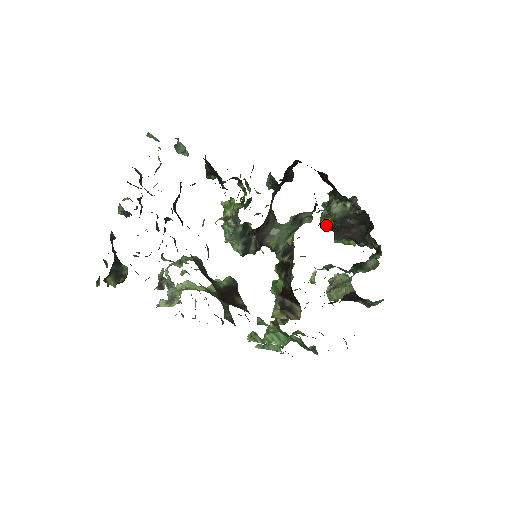
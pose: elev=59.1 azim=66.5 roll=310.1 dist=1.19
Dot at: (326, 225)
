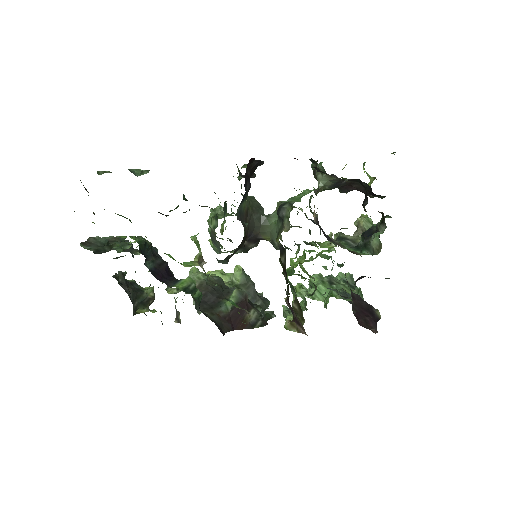
Dot at: occluded
